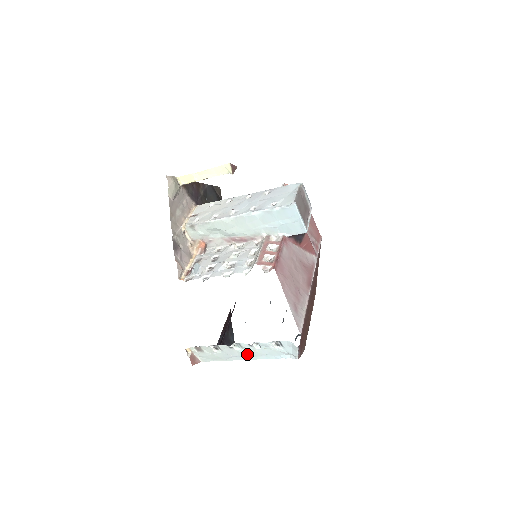
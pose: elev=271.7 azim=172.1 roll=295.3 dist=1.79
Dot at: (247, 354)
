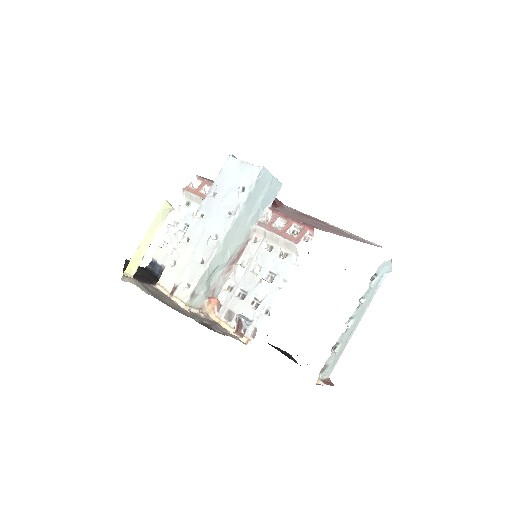
Dot at: (357, 319)
